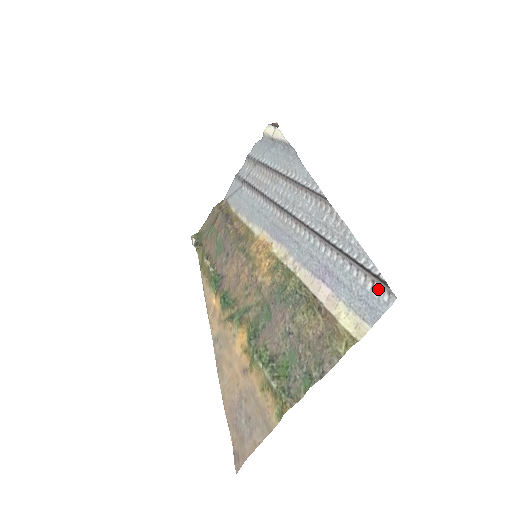
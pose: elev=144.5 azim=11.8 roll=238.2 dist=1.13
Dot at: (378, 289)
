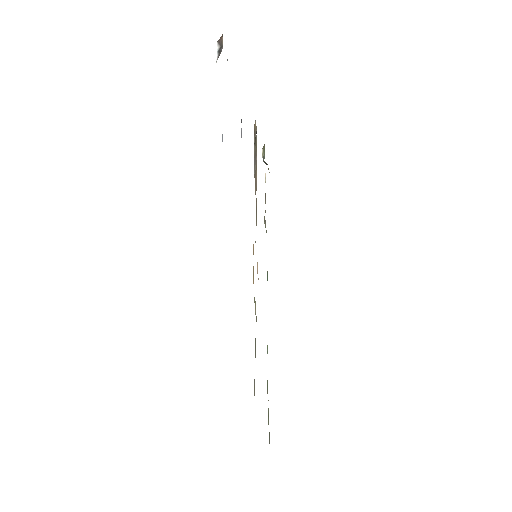
Dot at: occluded
